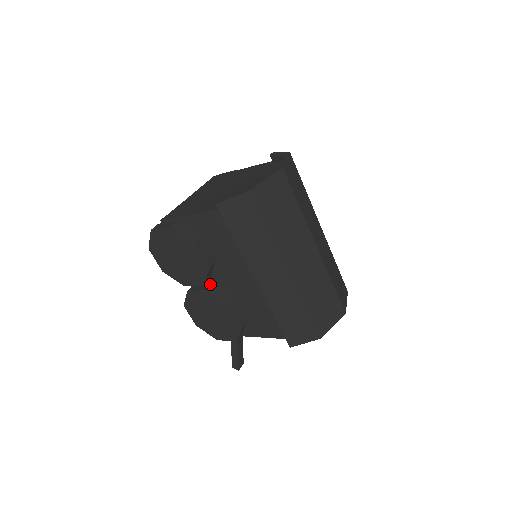
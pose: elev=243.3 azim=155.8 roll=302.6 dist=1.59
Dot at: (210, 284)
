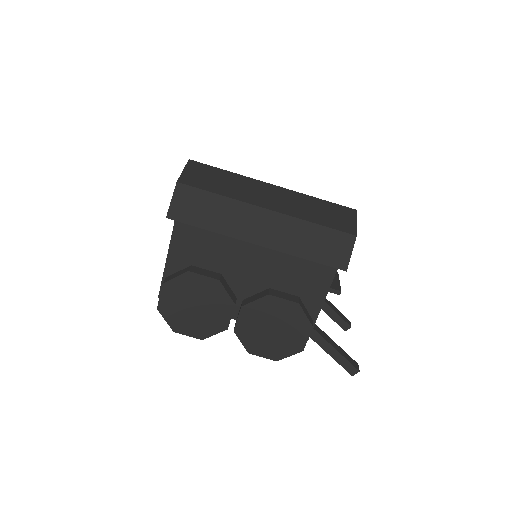
Dot at: (241, 303)
